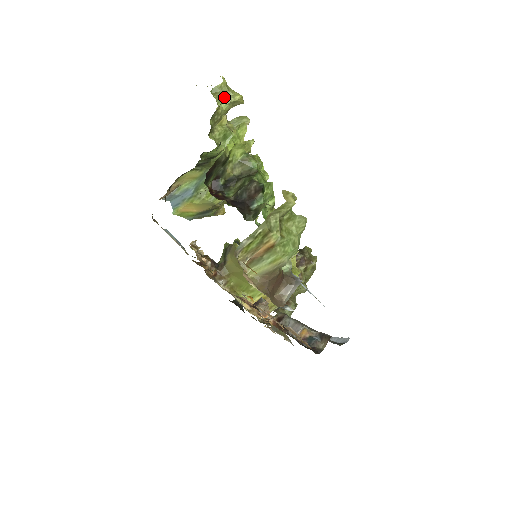
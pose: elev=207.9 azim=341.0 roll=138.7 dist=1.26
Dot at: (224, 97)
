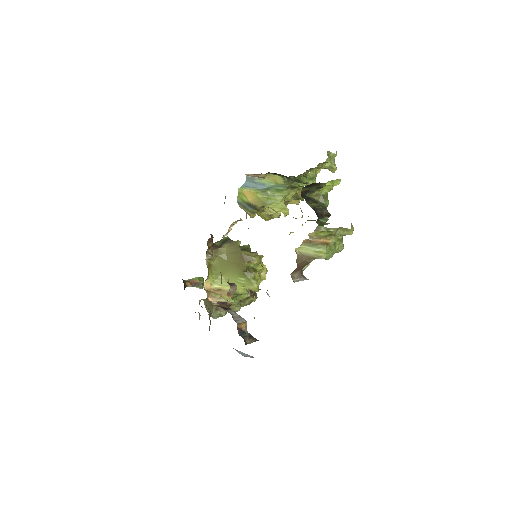
Dot at: (330, 161)
